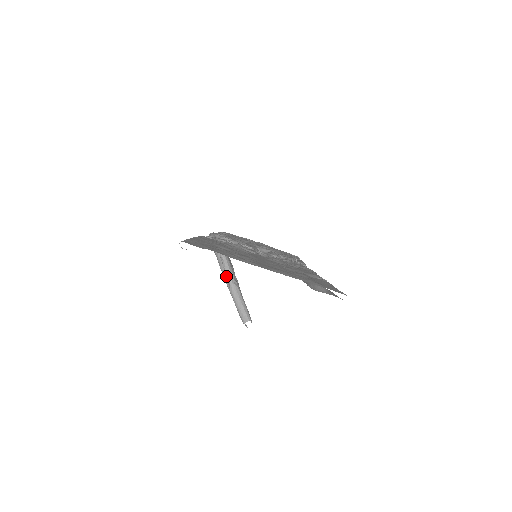
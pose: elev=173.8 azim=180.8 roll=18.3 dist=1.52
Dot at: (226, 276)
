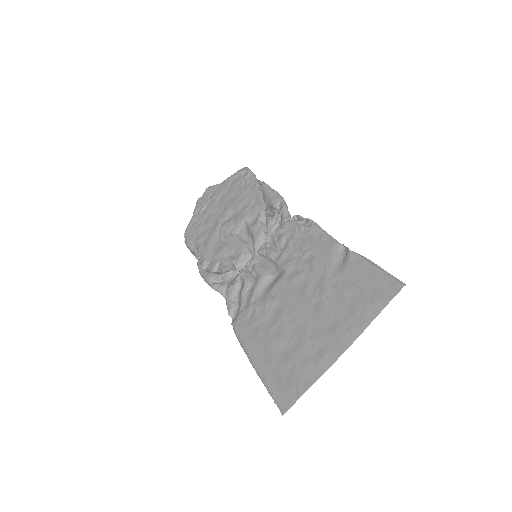
Dot at: occluded
